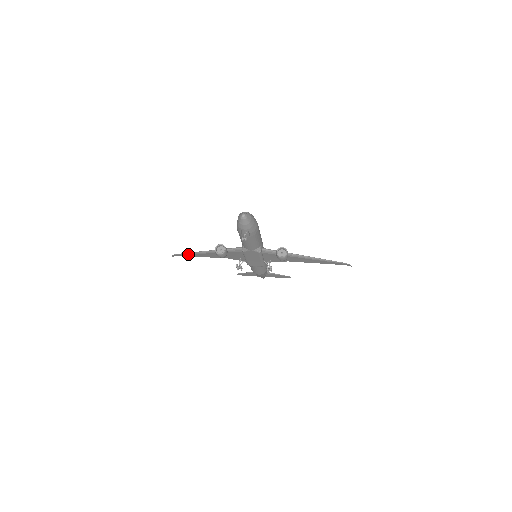
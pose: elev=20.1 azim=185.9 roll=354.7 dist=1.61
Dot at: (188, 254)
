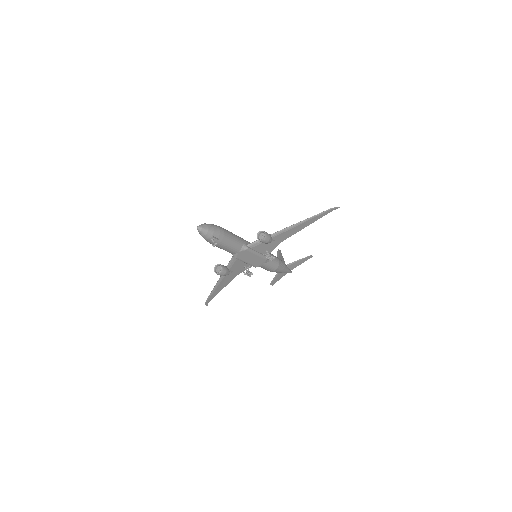
Dot at: (212, 294)
